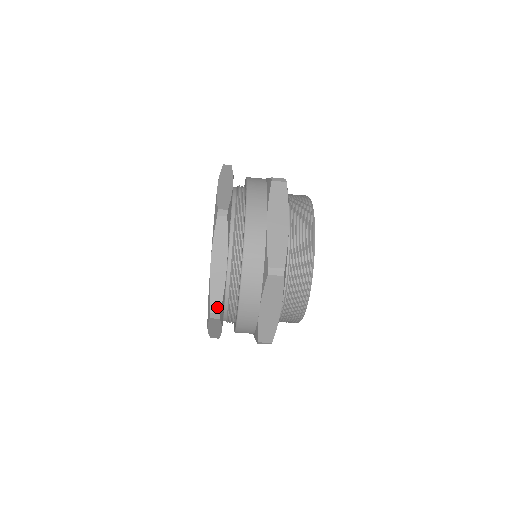
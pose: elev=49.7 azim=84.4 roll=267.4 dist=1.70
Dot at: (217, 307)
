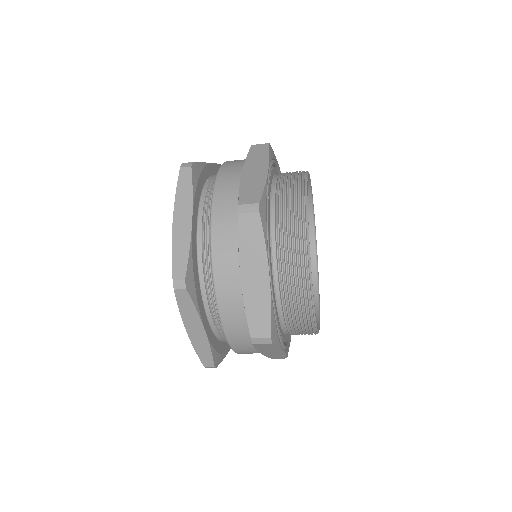
Dot at: (209, 362)
